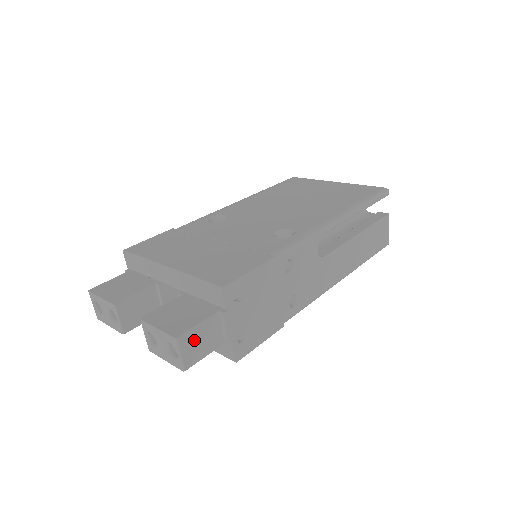
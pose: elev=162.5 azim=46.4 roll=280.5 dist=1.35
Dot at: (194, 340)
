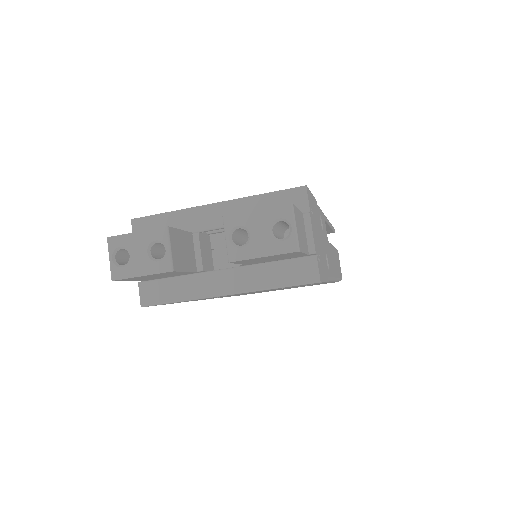
Dot at: (298, 223)
